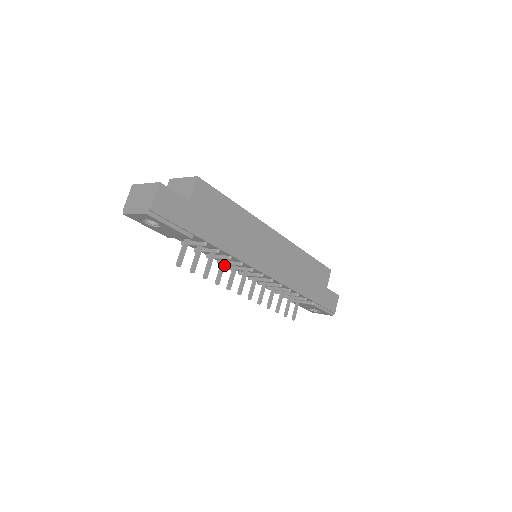
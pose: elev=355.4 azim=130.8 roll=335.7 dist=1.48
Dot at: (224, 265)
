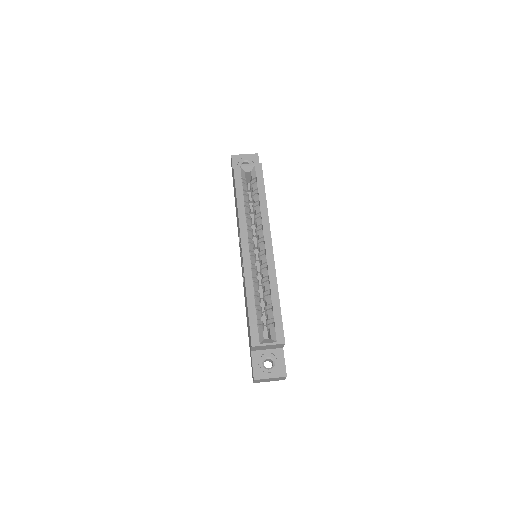
Dot at: occluded
